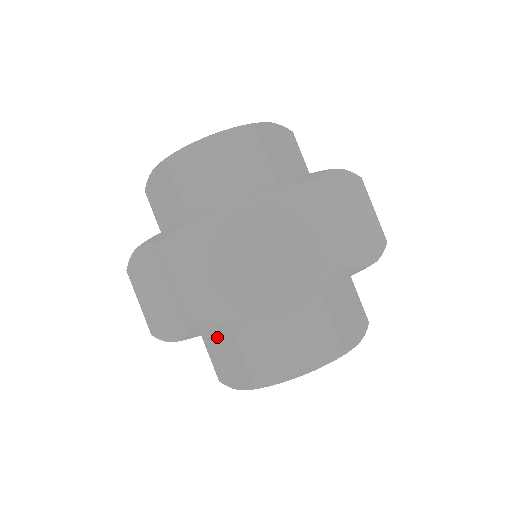
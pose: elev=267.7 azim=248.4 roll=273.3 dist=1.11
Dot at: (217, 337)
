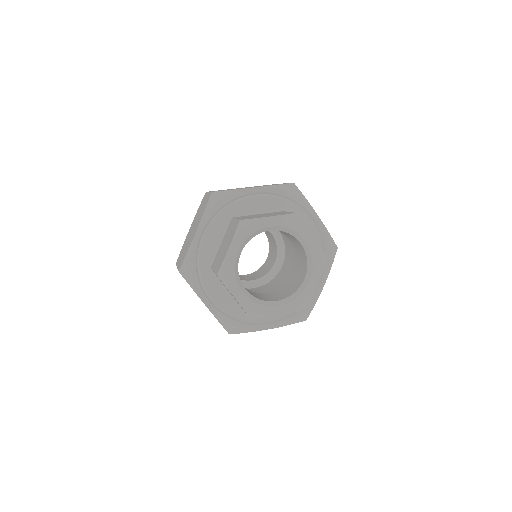
Dot at: (222, 243)
